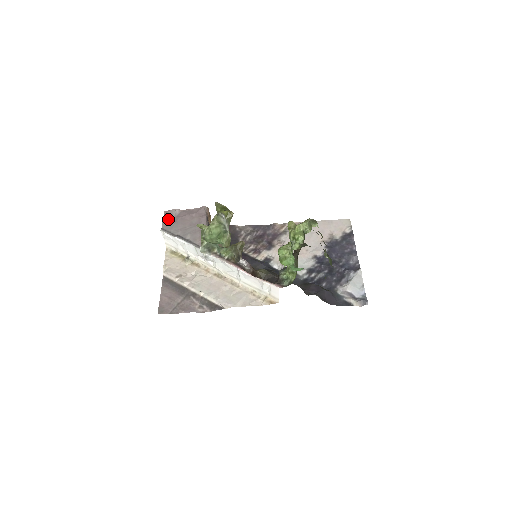
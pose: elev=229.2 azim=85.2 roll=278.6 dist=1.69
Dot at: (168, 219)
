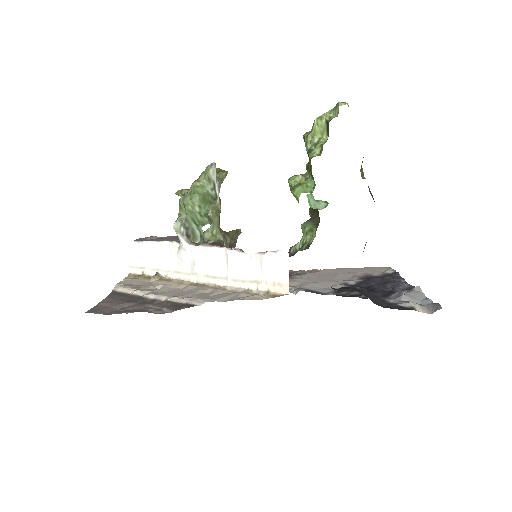
Dot at: (141, 239)
